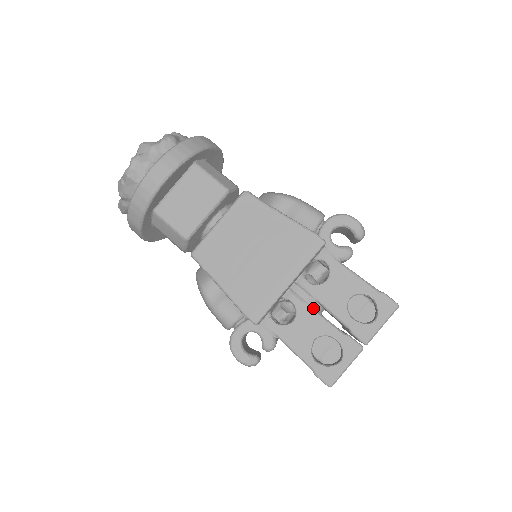
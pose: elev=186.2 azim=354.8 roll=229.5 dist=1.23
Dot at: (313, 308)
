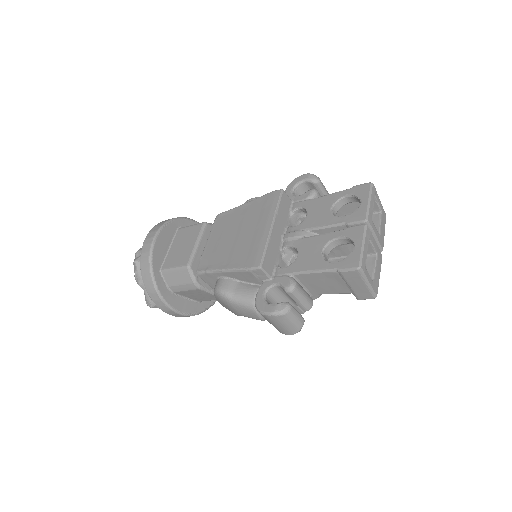
Dot at: (308, 237)
